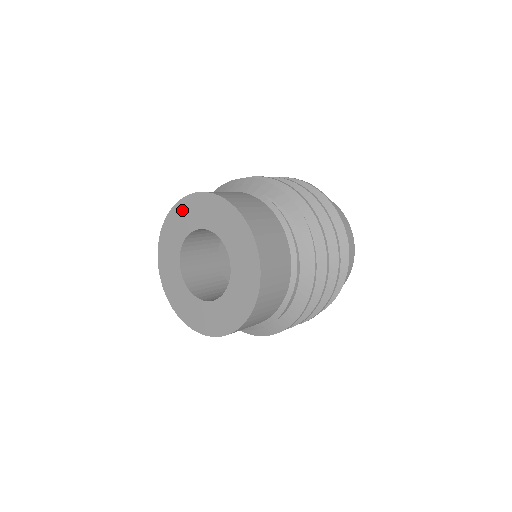
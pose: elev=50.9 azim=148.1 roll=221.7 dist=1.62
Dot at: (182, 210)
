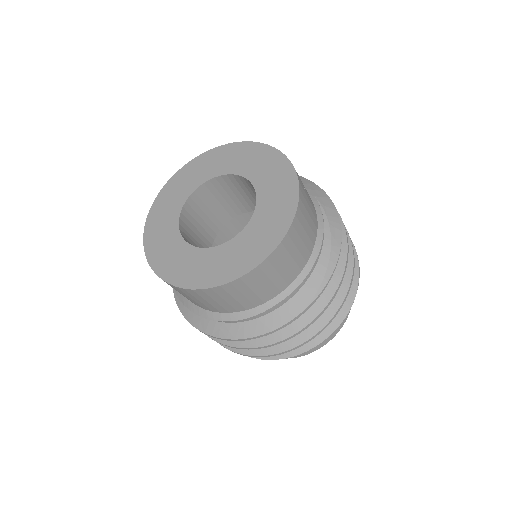
Dot at: (232, 151)
